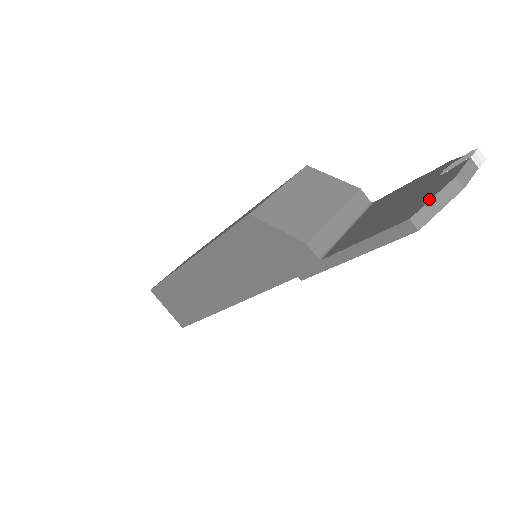
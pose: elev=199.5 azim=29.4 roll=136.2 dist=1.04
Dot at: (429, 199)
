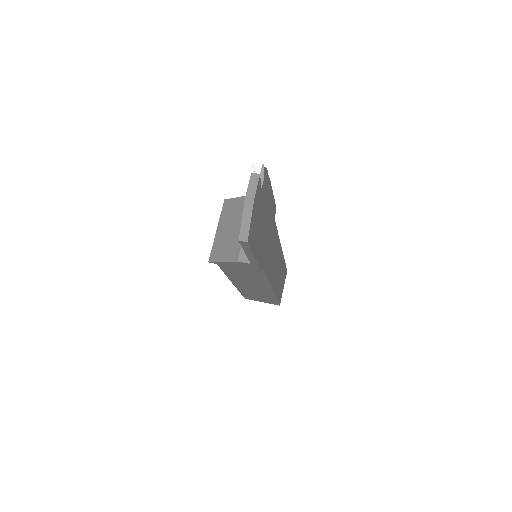
Dot at: (242, 221)
